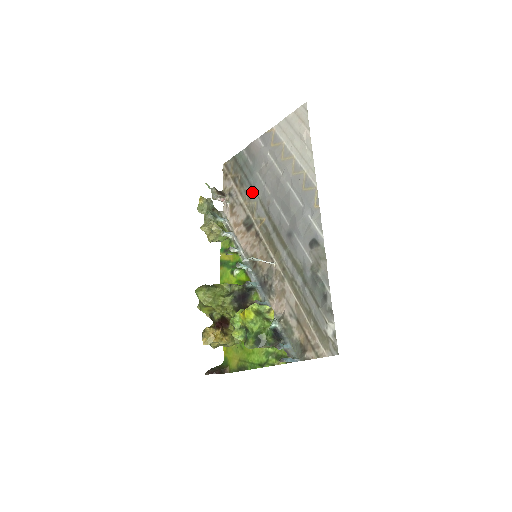
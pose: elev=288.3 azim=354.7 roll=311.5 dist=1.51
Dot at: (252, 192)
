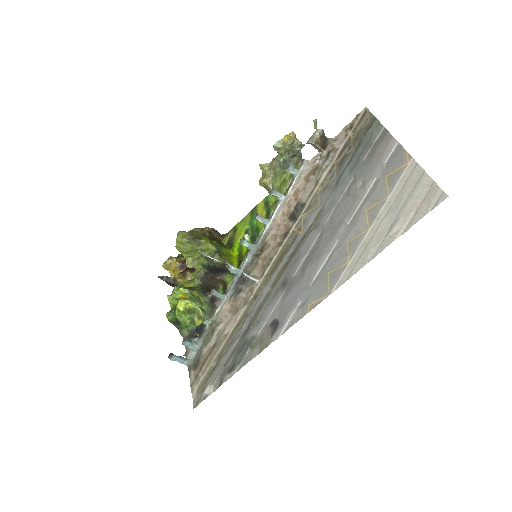
Dot at: (330, 189)
